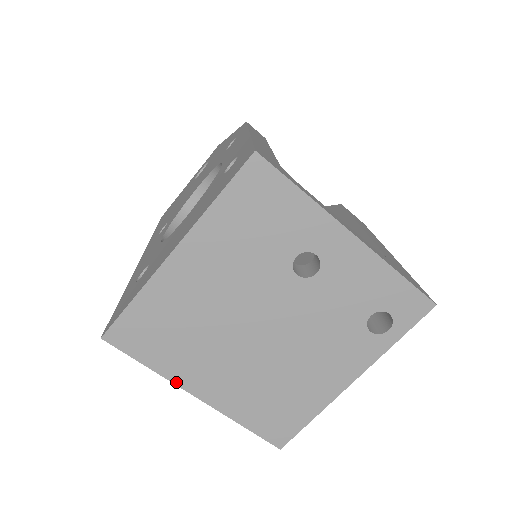
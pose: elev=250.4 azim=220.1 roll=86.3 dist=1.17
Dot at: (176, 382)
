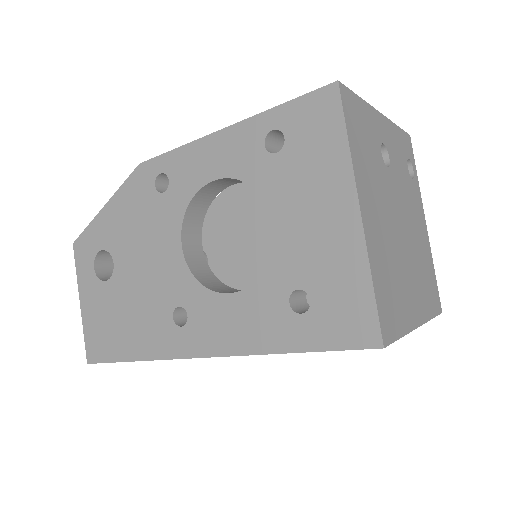
Dot at: (411, 328)
